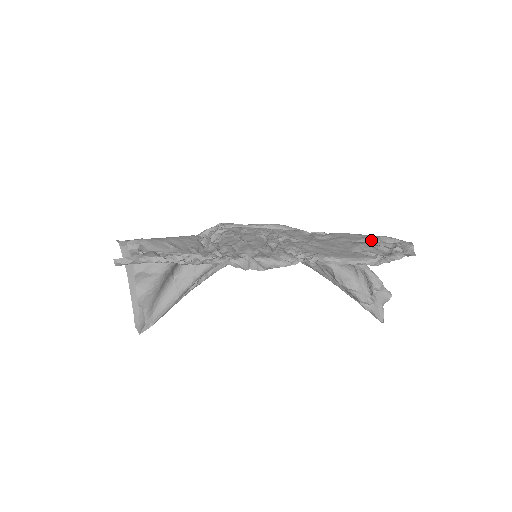
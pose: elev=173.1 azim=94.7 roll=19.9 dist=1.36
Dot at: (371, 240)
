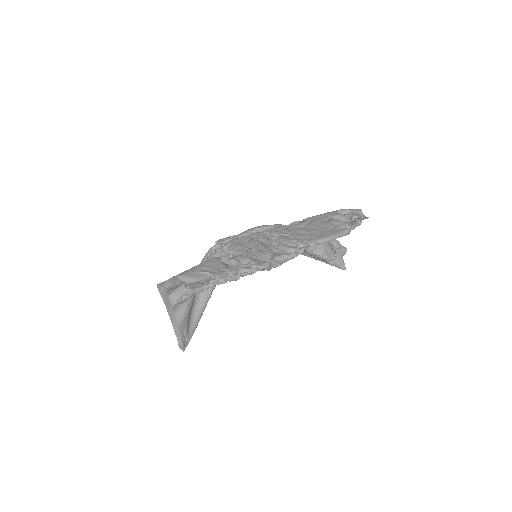
Dot at: (333, 216)
